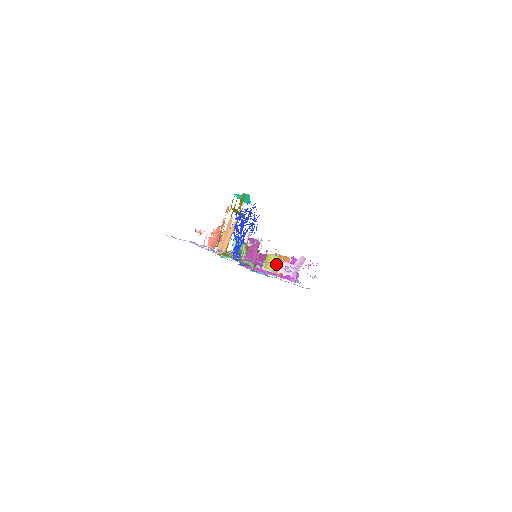
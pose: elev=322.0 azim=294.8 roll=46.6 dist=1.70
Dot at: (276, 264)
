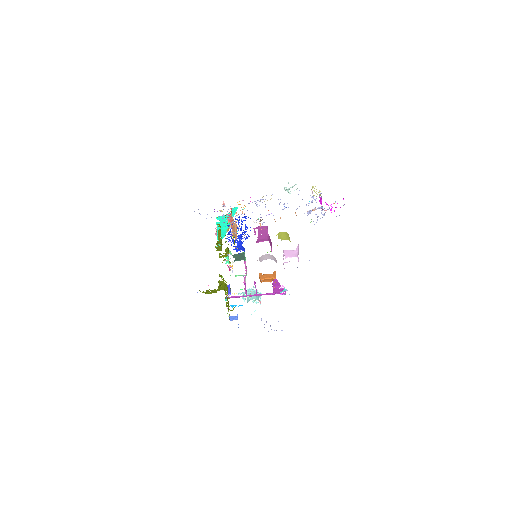
Dot at: occluded
